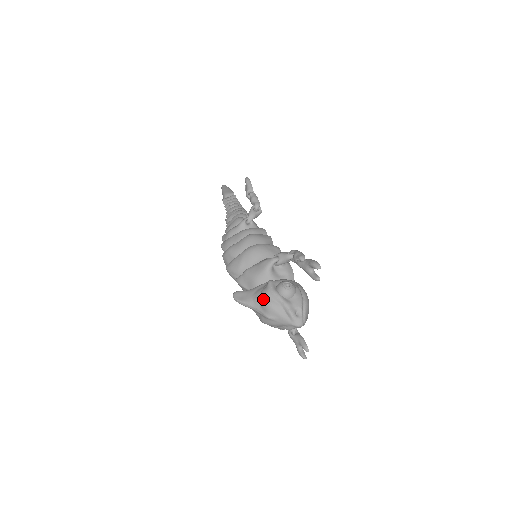
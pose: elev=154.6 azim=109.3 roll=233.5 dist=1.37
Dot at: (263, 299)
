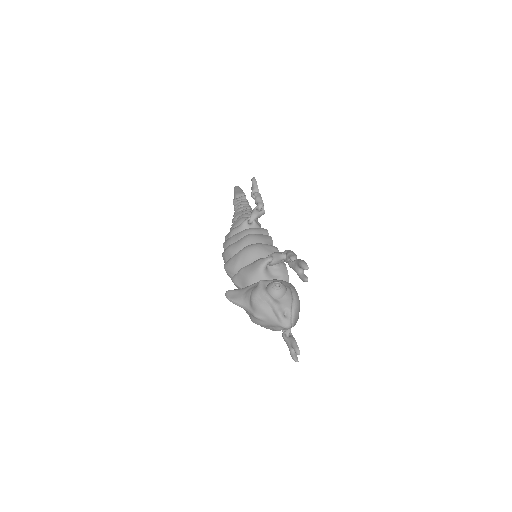
Dot at: (252, 298)
